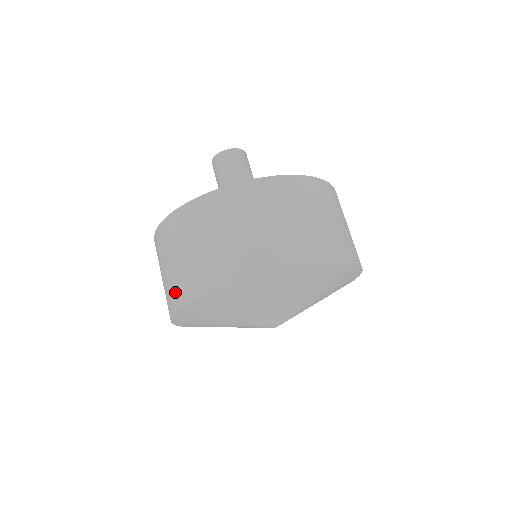
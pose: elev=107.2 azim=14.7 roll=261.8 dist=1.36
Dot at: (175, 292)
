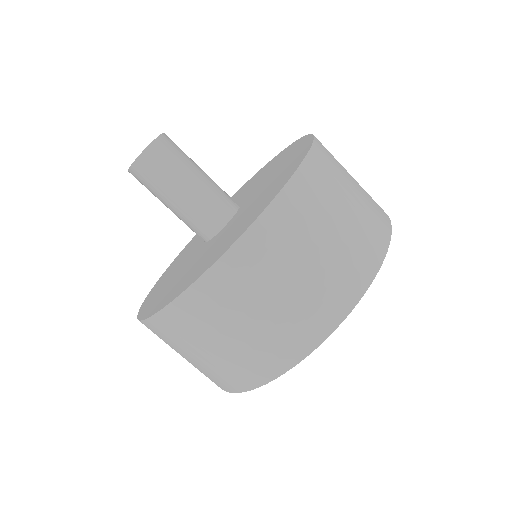
Dot at: occluded
